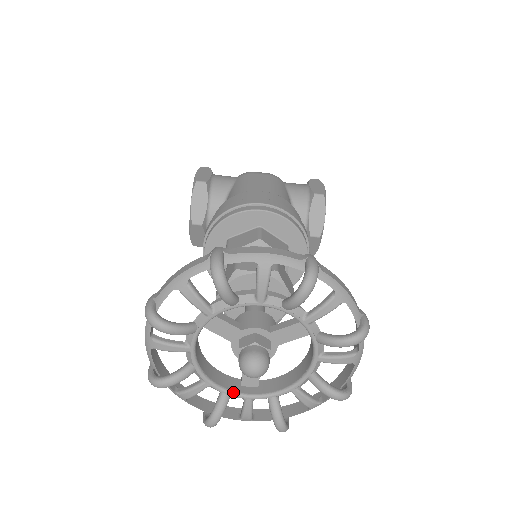
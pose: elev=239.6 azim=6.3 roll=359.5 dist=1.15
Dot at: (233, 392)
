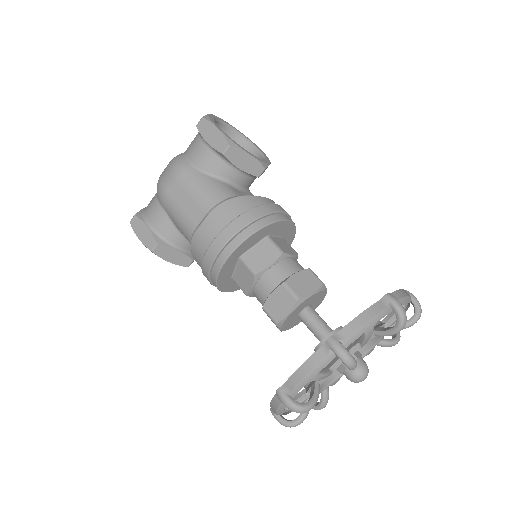
Dot at: occluded
